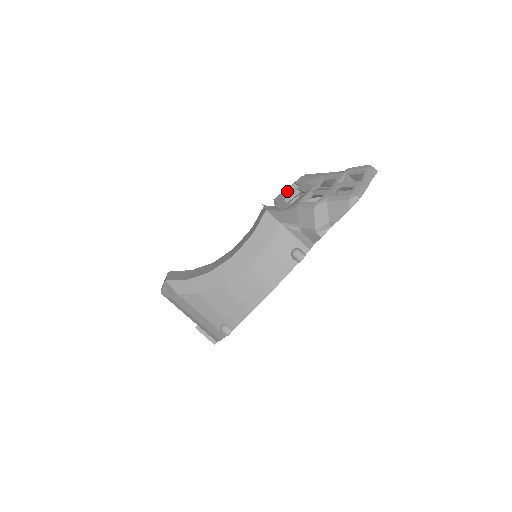
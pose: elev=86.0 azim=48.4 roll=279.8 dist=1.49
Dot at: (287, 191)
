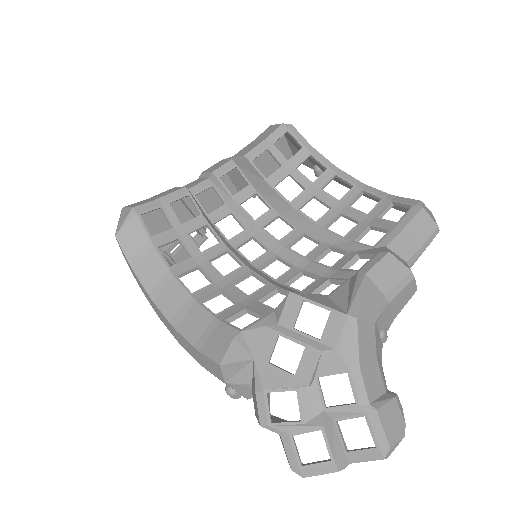
Dot at: (315, 302)
